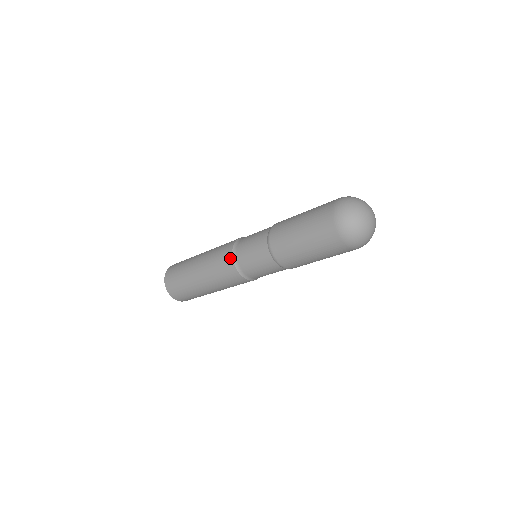
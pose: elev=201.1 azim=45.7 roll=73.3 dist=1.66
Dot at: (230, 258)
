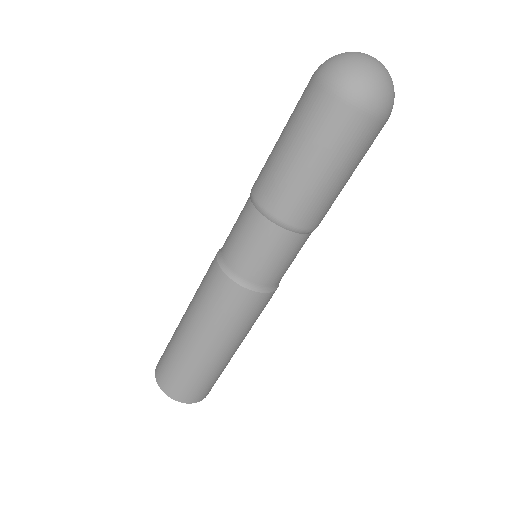
Dot at: occluded
